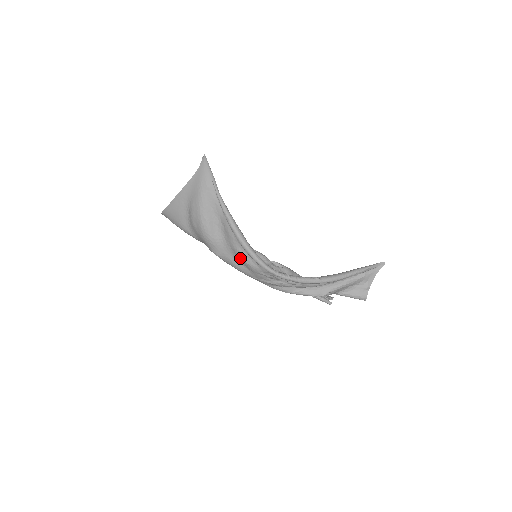
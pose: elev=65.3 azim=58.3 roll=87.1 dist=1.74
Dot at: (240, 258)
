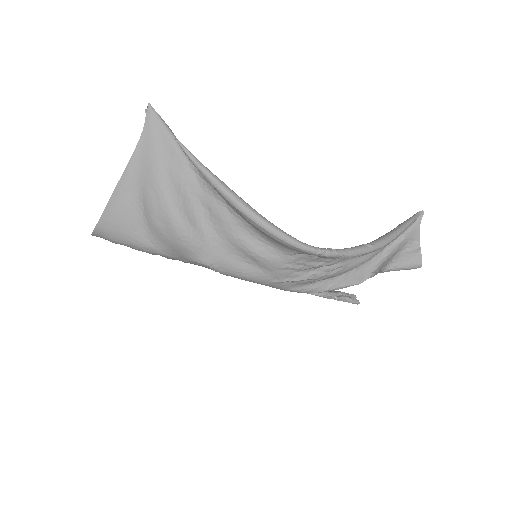
Dot at: (247, 253)
